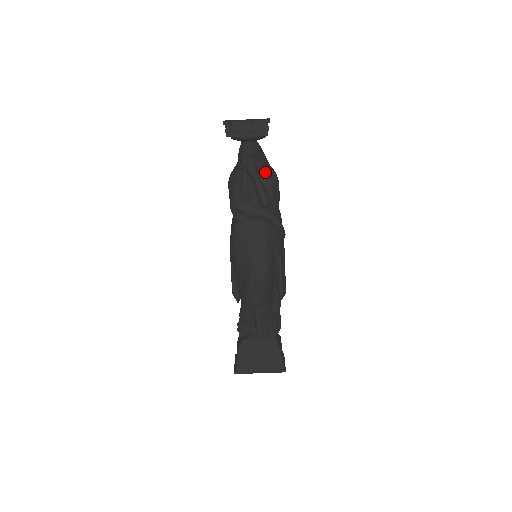
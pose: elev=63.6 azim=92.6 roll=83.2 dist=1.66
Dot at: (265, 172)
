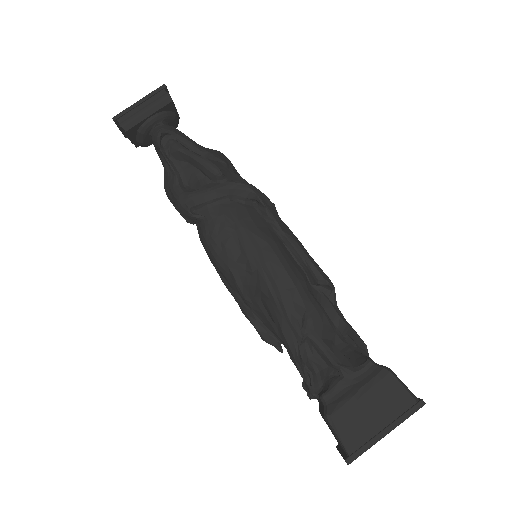
Dot at: (199, 148)
